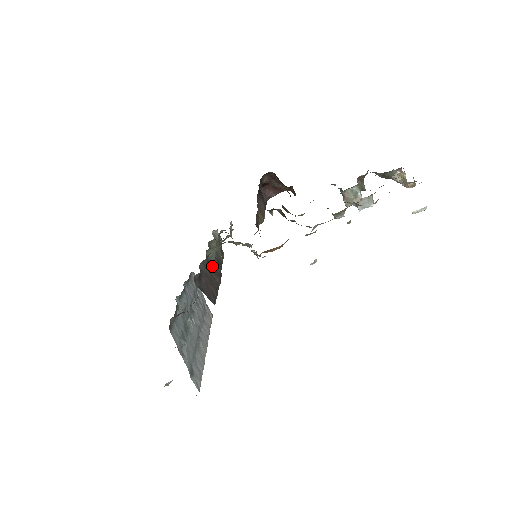
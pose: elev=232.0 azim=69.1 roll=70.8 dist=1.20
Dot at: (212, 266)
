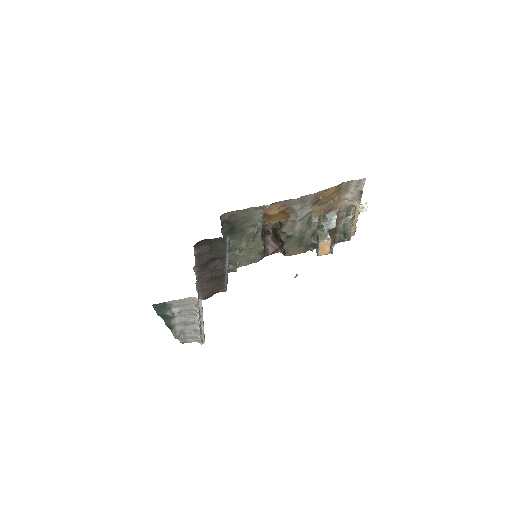
Dot at: occluded
